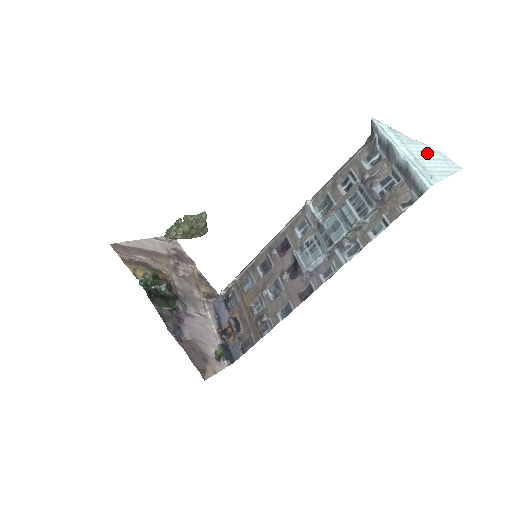
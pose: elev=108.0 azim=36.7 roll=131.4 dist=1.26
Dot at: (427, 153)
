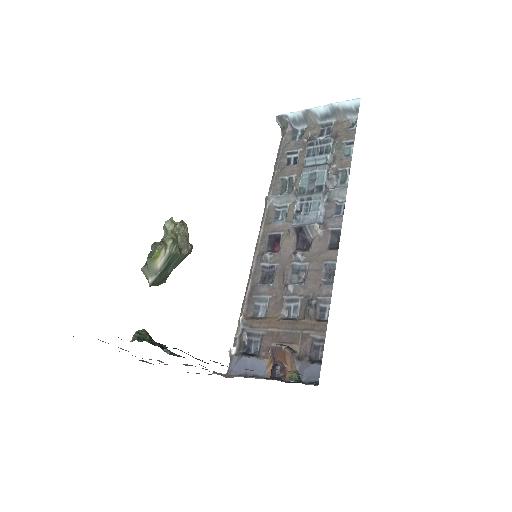
Dot at: occluded
